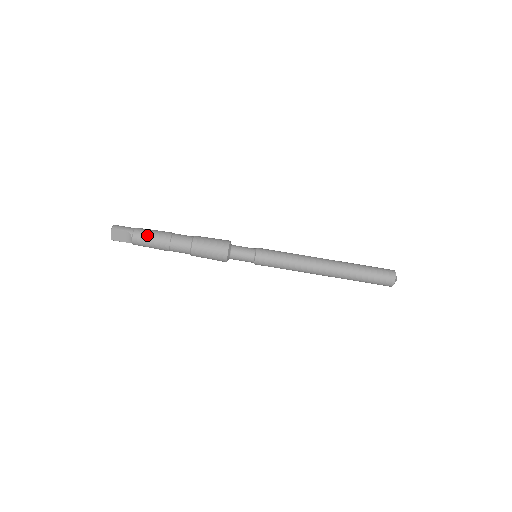
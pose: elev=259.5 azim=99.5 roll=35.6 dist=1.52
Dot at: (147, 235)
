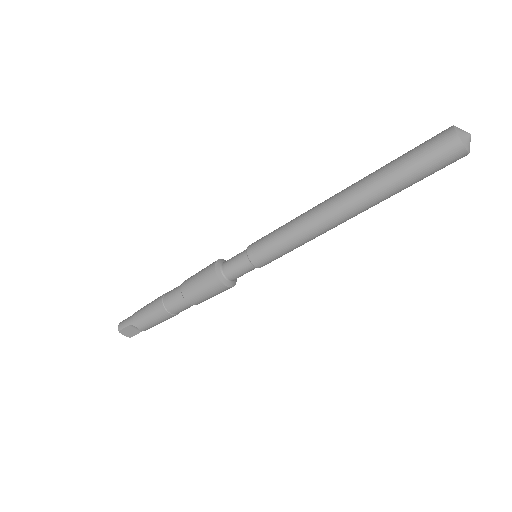
Dot at: (144, 317)
